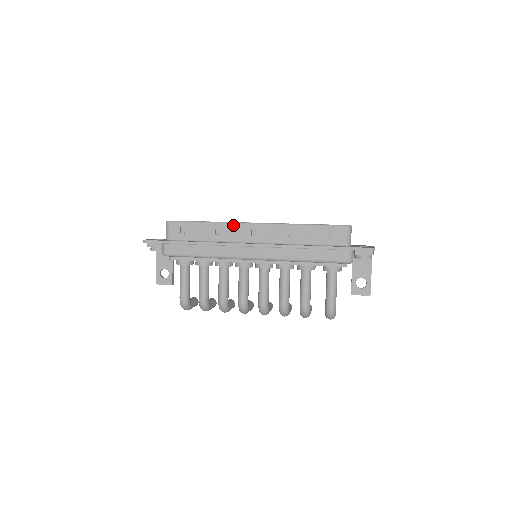
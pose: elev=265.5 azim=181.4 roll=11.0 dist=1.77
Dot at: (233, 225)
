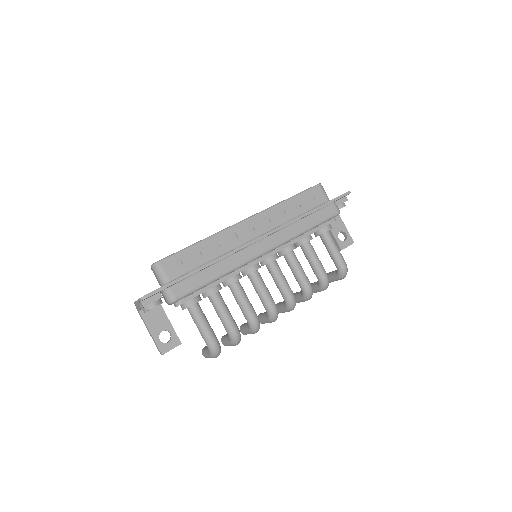
Dot at: (228, 231)
